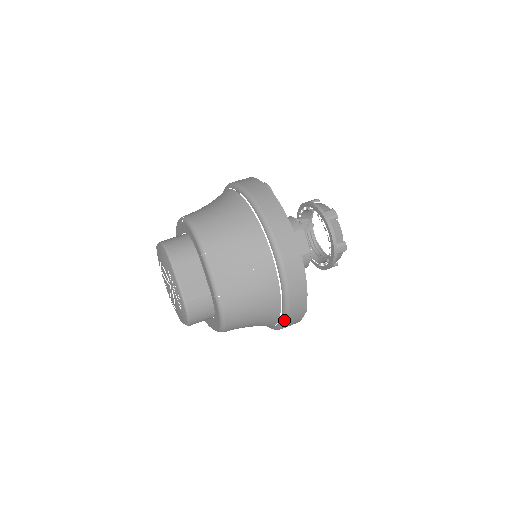
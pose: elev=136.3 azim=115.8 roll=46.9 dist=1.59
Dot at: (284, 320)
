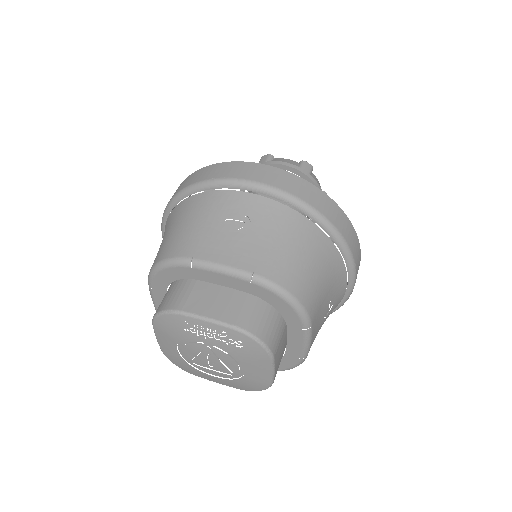
Dot at: (341, 241)
